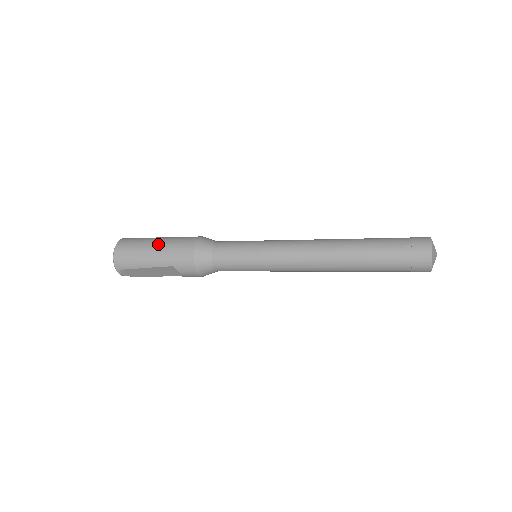
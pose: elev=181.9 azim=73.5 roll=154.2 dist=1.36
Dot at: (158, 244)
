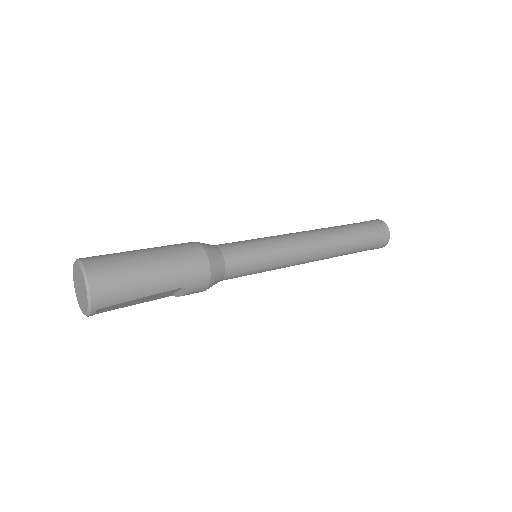
Dot at: (156, 262)
